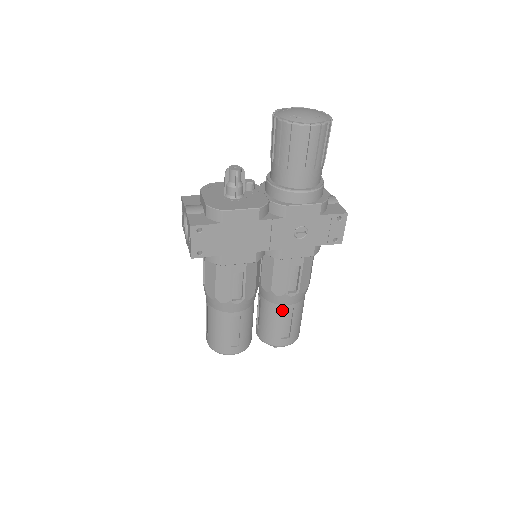
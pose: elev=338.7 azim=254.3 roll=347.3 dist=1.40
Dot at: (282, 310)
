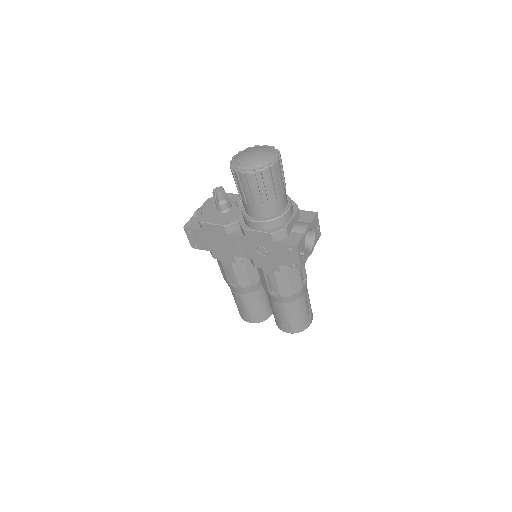
Dot at: (274, 304)
